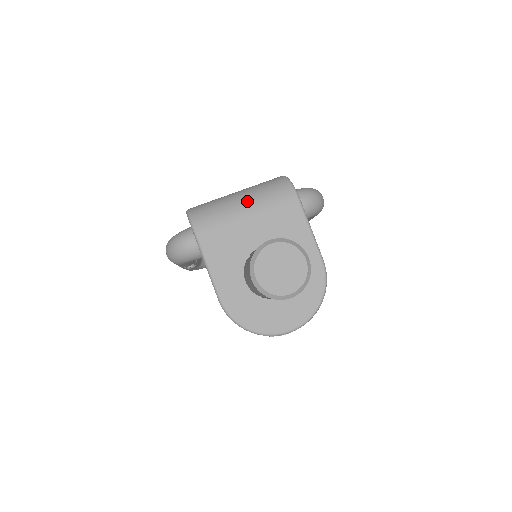
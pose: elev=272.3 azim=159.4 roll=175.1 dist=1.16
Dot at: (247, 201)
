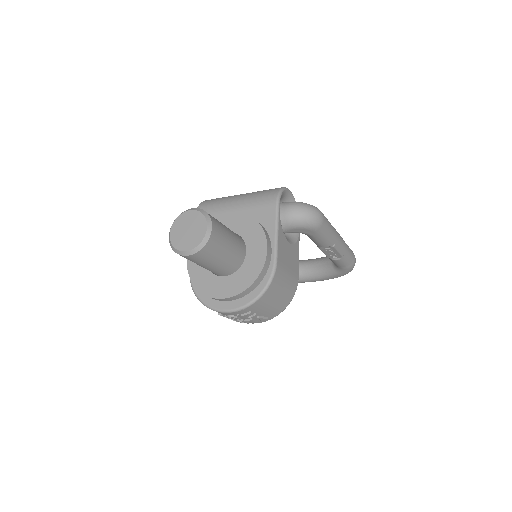
Dot at: (241, 198)
